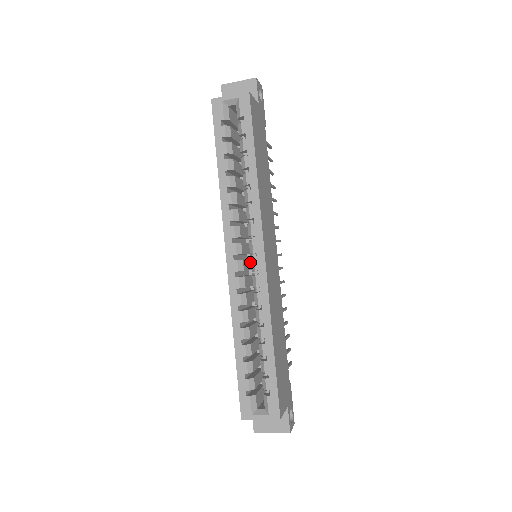
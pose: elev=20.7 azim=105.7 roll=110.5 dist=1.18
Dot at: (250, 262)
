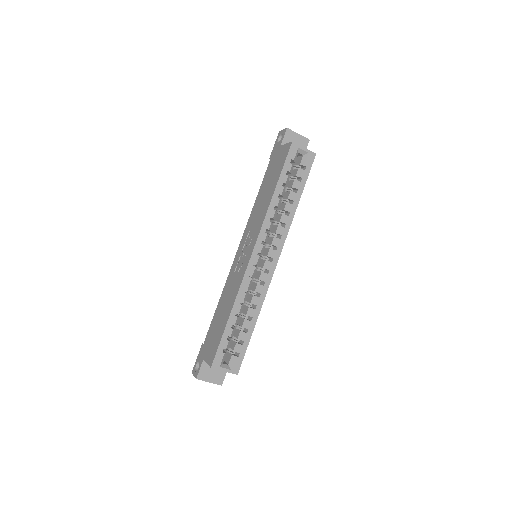
Dot at: occluded
